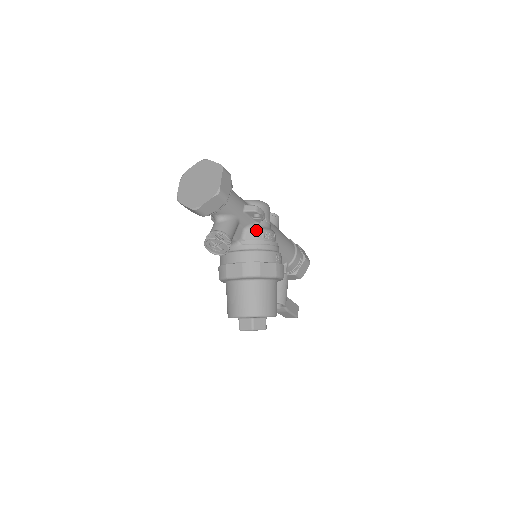
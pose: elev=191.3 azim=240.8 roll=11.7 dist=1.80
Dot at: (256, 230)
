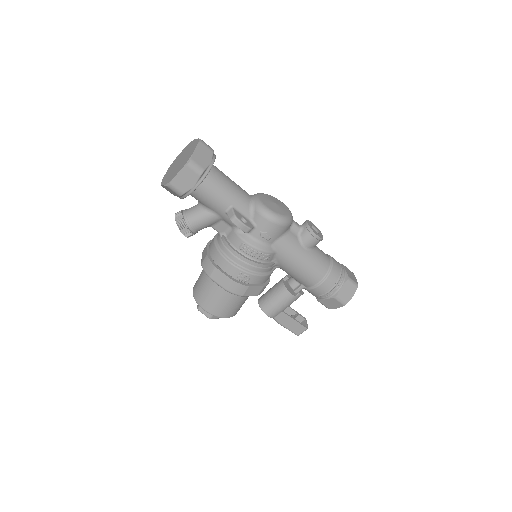
Dot at: (238, 236)
